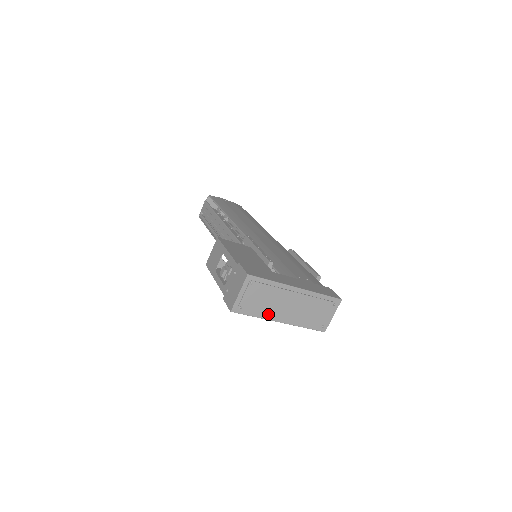
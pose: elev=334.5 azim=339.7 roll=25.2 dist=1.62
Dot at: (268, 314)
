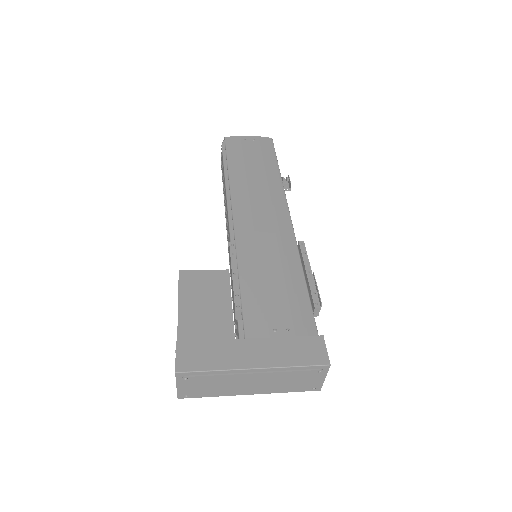
Dot at: (228, 393)
